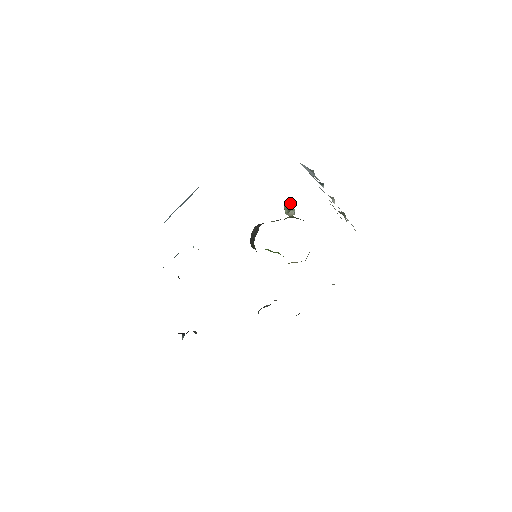
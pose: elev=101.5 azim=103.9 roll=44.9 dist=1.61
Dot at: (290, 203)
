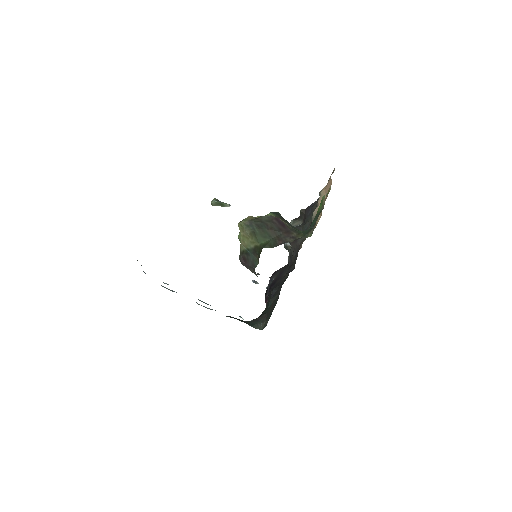
Dot at: (215, 204)
